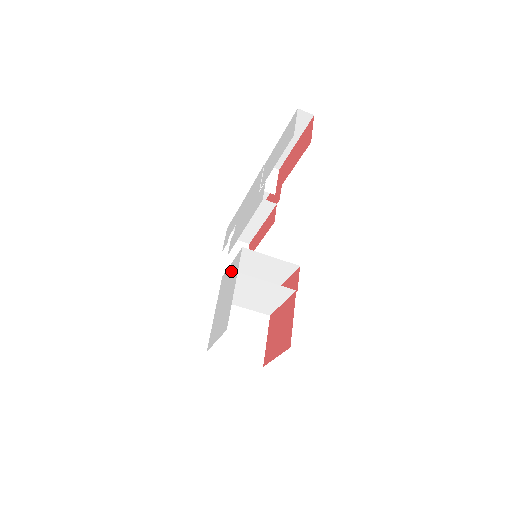
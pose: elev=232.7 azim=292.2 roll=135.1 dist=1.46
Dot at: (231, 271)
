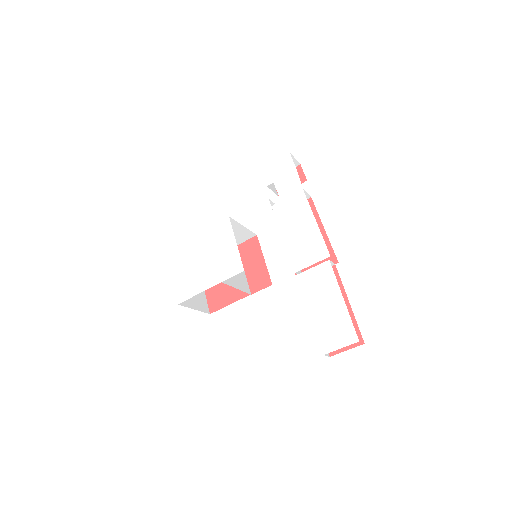
Dot at: (227, 254)
